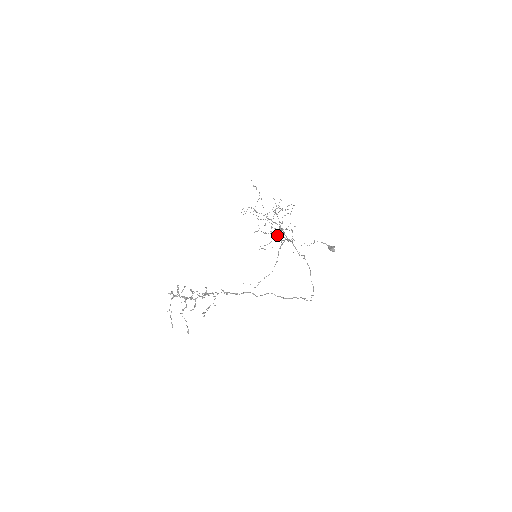
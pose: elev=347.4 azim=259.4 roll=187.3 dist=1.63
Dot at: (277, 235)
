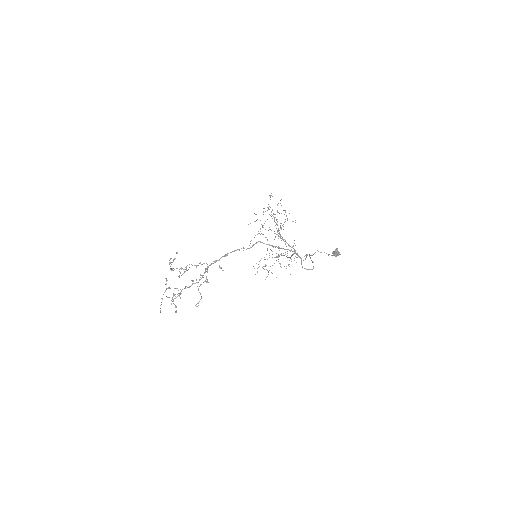
Dot at: occluded
